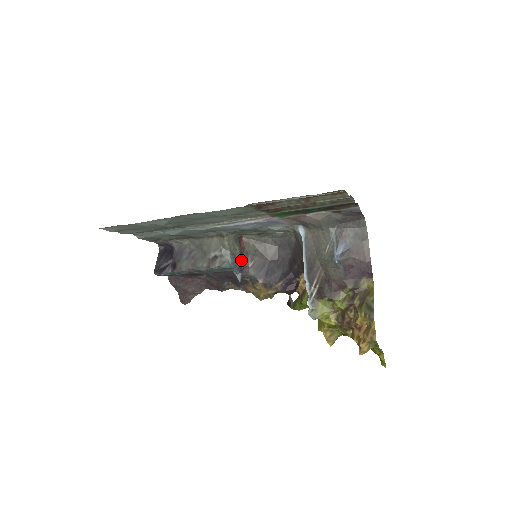
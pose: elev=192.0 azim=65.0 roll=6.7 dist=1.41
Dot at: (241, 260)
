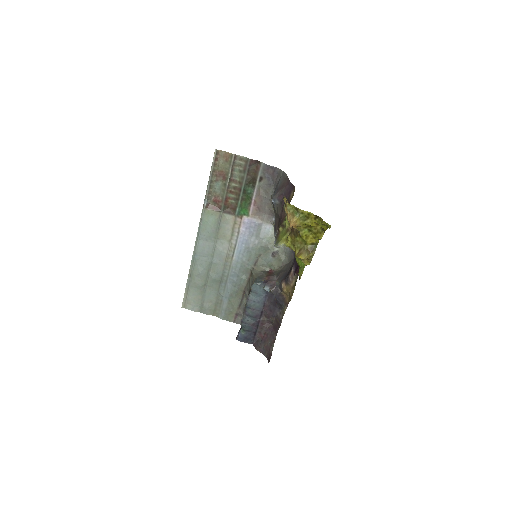
Dot at: (267, 279)
